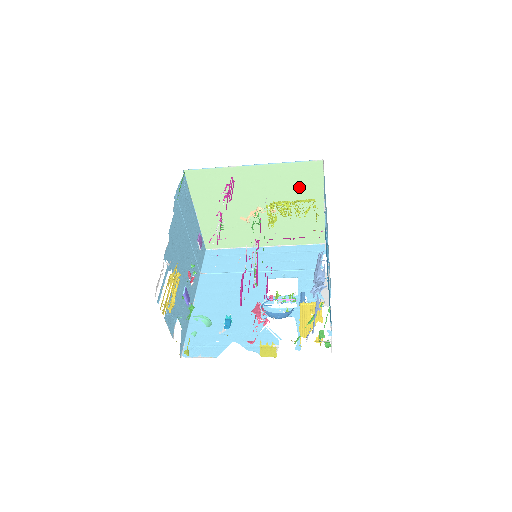
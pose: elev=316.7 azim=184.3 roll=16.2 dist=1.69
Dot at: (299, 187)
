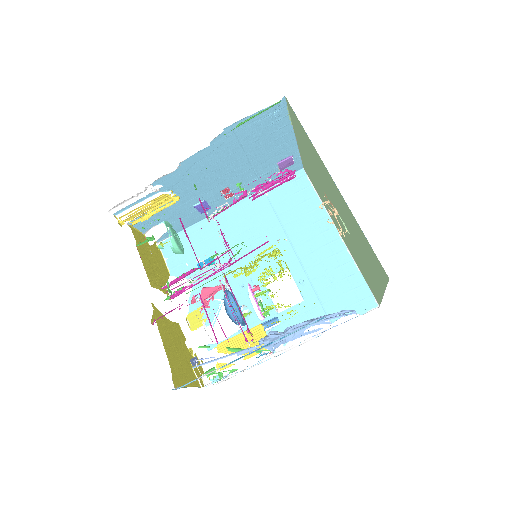
Dot at: (367, 254)
